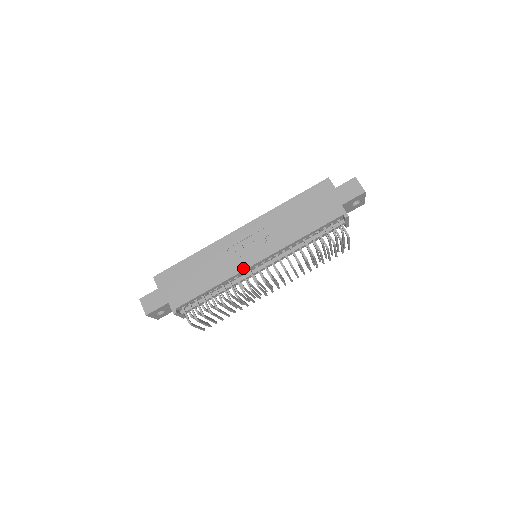
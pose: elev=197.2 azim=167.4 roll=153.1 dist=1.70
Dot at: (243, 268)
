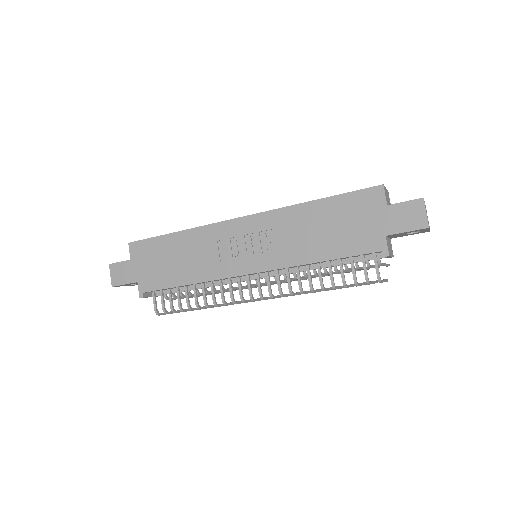
Dot at: (229, 274)
